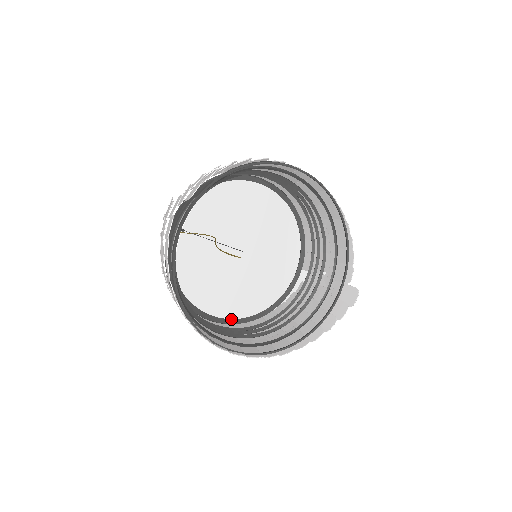
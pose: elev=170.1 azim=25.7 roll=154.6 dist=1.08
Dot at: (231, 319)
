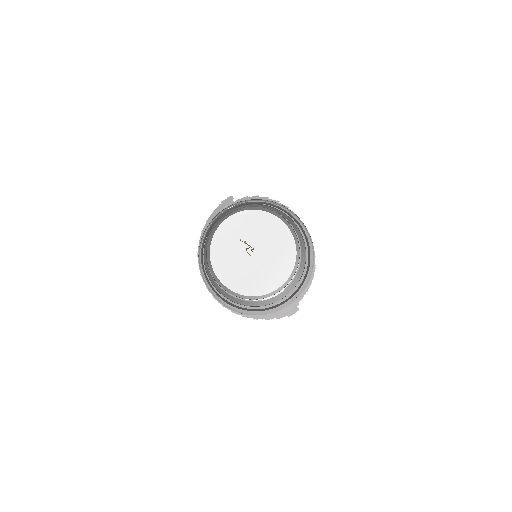
Dot at: (219, 273)
